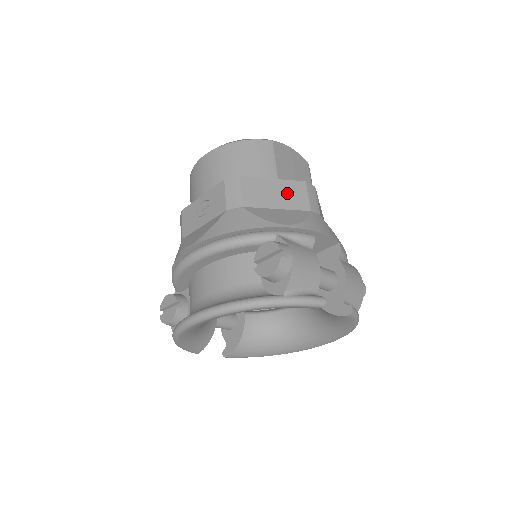
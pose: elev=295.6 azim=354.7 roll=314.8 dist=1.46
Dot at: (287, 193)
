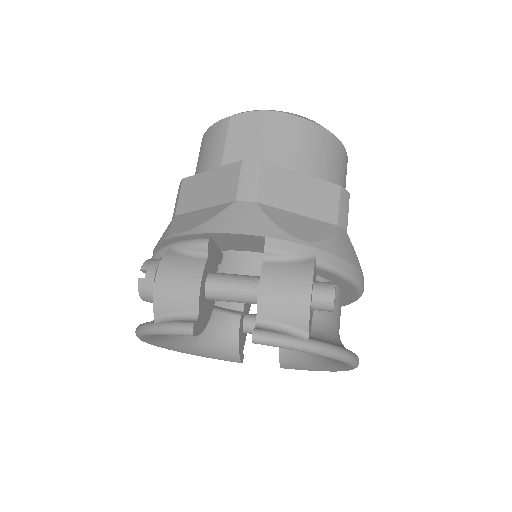
Dot at: (218, 184)
